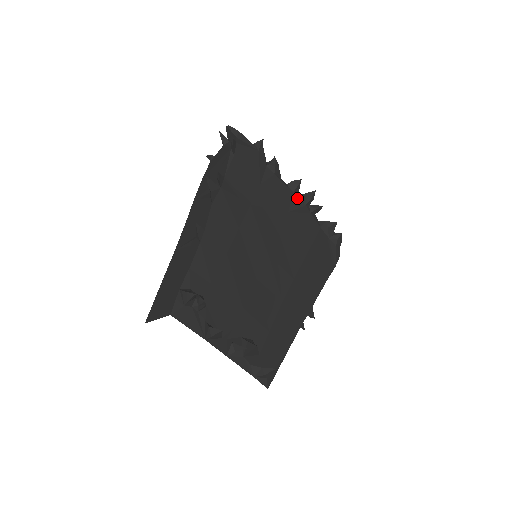
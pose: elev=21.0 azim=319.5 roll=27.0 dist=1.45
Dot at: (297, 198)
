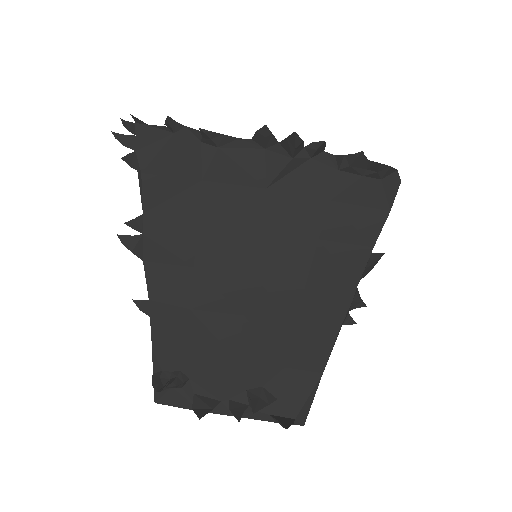
Dot at: (274, 155)
